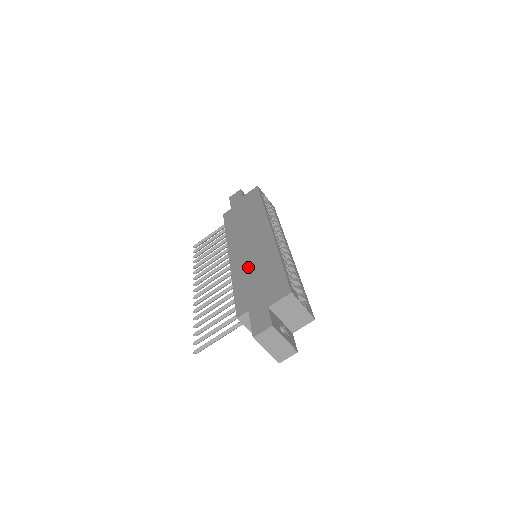
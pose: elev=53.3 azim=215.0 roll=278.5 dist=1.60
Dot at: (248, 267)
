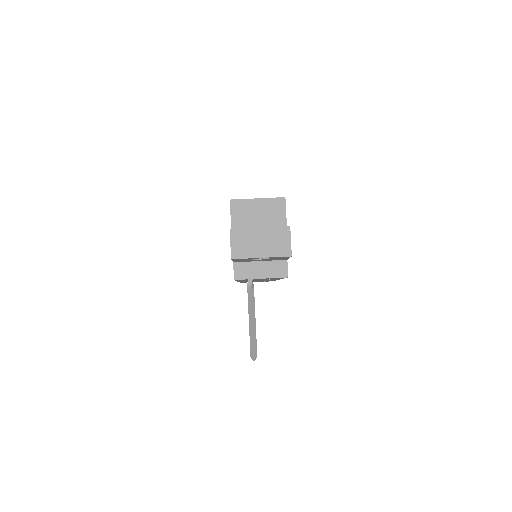
Dot at: occluded
